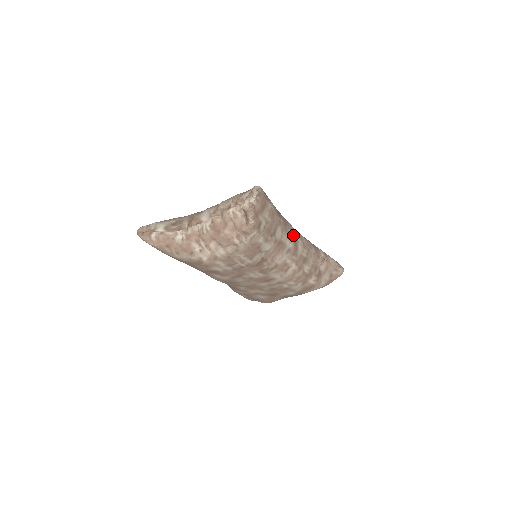
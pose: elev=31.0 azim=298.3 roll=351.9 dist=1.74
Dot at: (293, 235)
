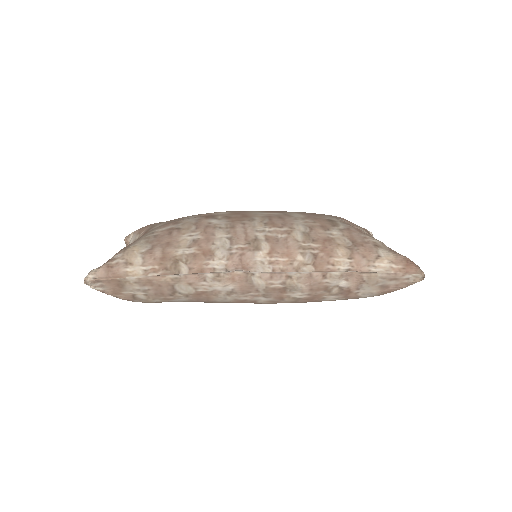
Dot at: (240, 269)
